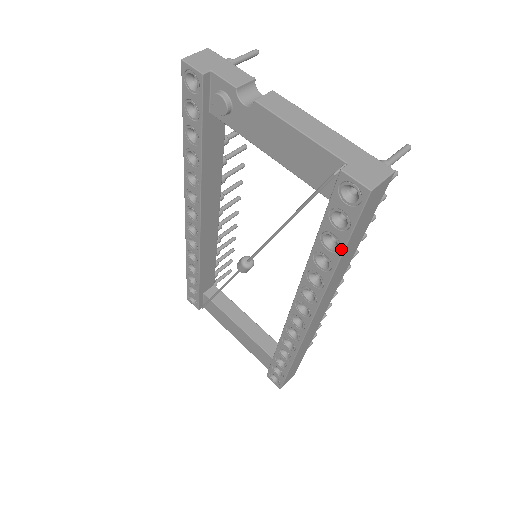
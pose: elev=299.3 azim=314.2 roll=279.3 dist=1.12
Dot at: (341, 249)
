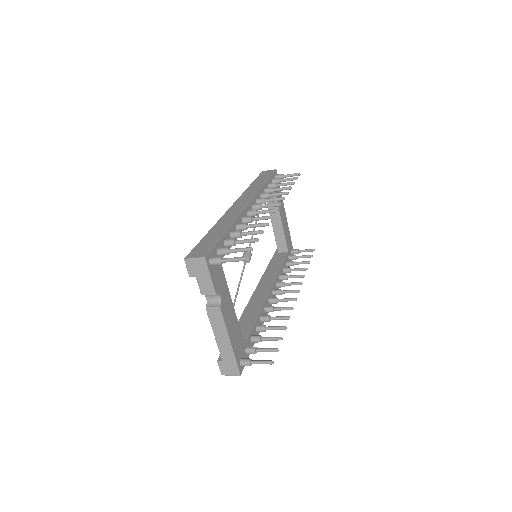
Dot at: occluded
